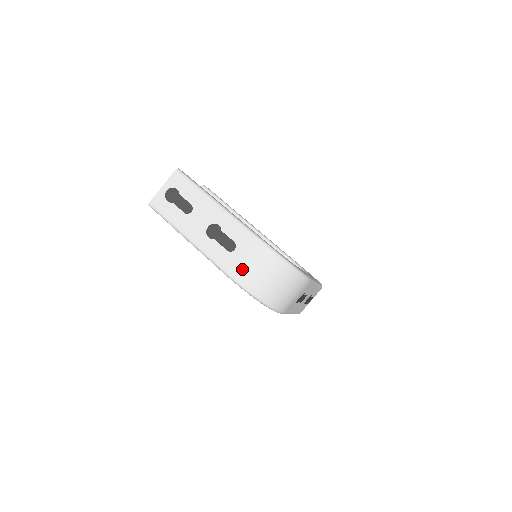
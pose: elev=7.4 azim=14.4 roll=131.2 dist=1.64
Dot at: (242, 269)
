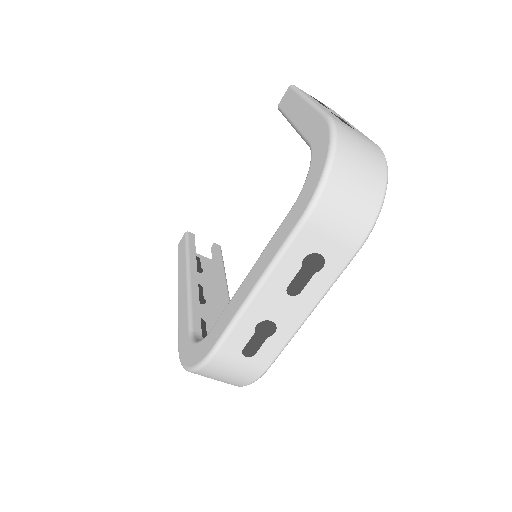
Dot at: (348, 129)
